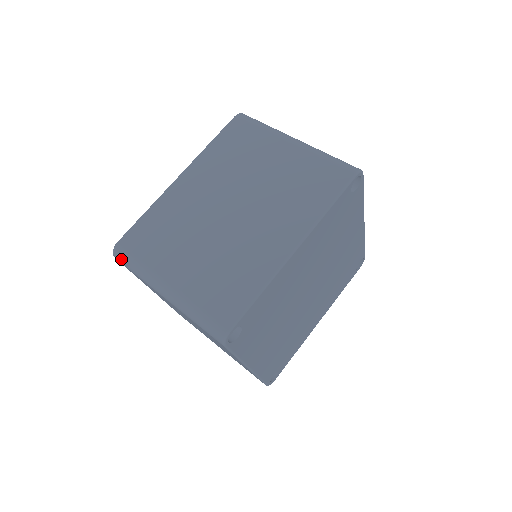
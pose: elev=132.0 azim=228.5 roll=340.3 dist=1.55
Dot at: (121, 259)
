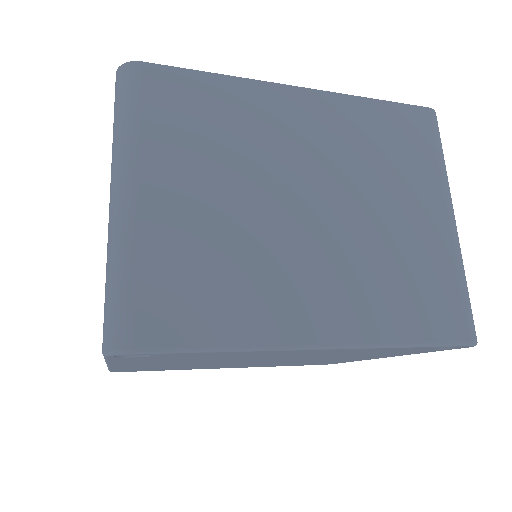
Dot at: (120, 86)
